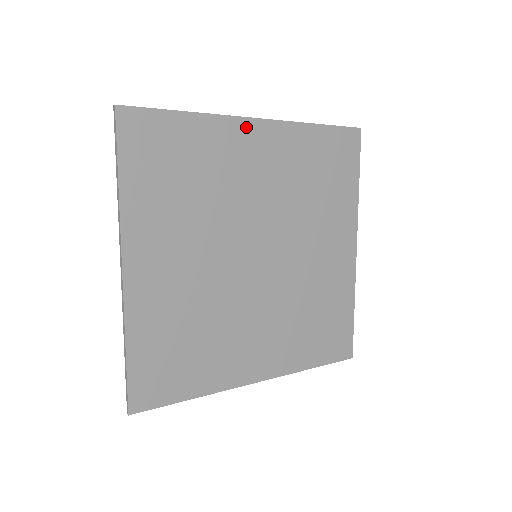
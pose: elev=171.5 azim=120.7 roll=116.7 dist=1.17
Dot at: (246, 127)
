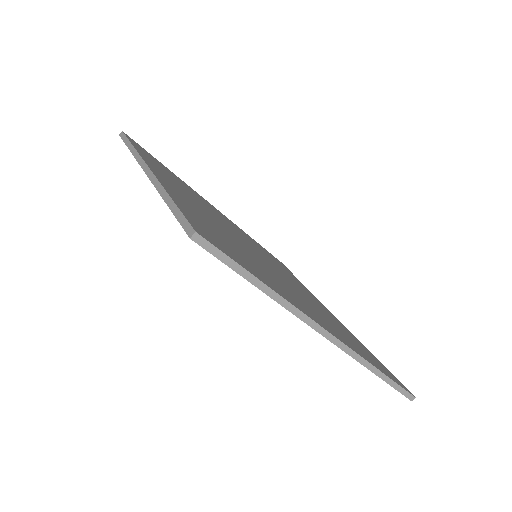
Dot at: occluded
